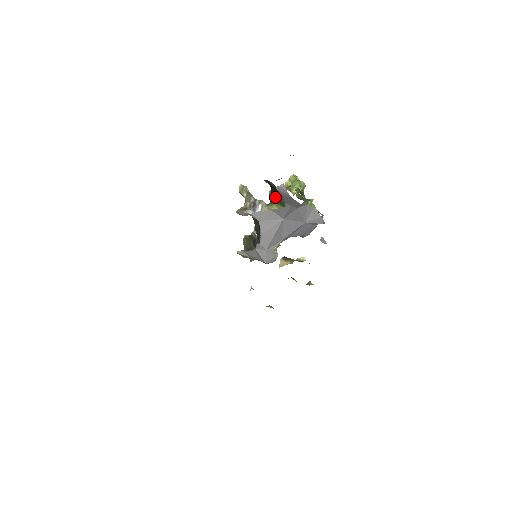
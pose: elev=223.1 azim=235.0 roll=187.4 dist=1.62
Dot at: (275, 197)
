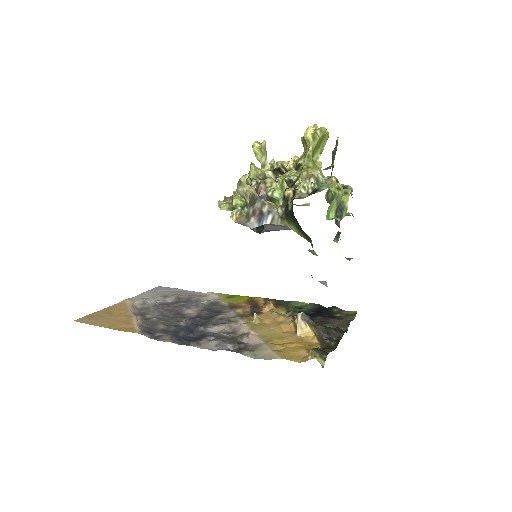
Dot at: (297, 224)
